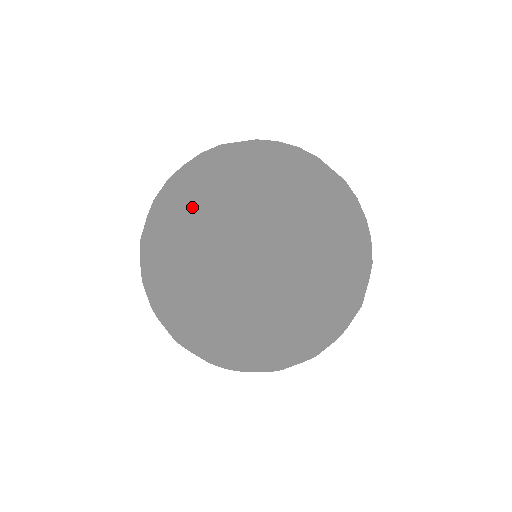
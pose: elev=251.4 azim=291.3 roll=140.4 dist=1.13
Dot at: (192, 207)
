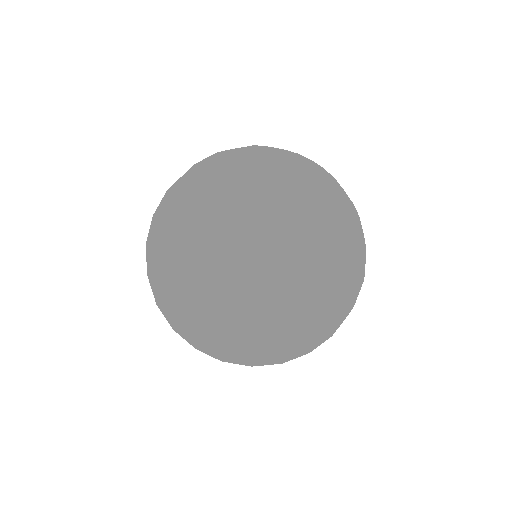
Dot at: (254, 251)
